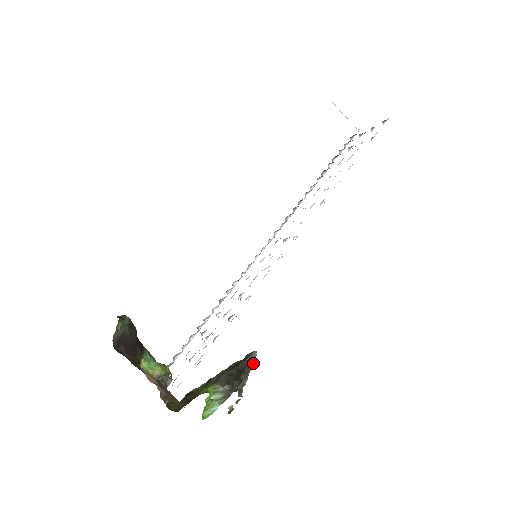
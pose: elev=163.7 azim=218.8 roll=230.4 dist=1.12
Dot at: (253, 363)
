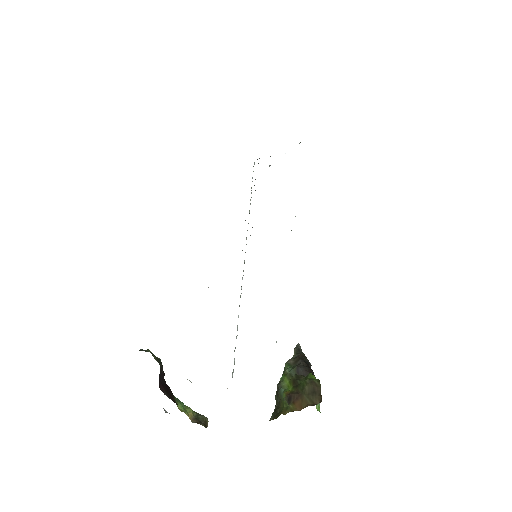
Dot at: (304, 354)
